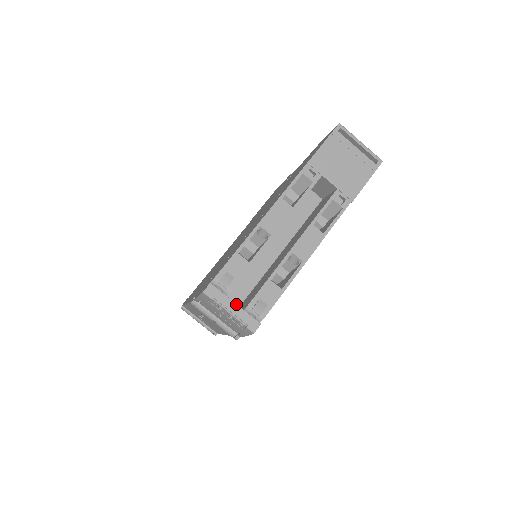
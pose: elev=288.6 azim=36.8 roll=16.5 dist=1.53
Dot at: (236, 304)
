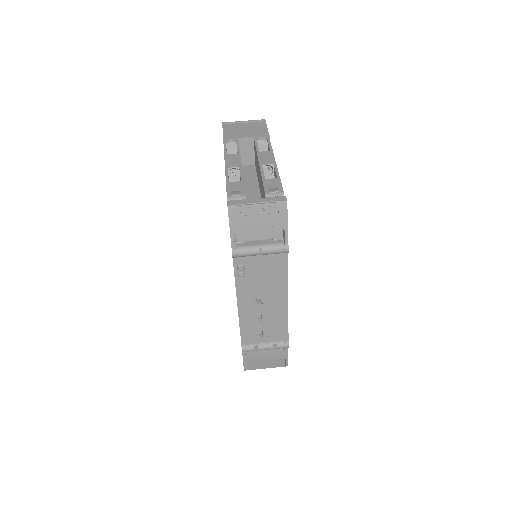
Dot at: (257, 198)
